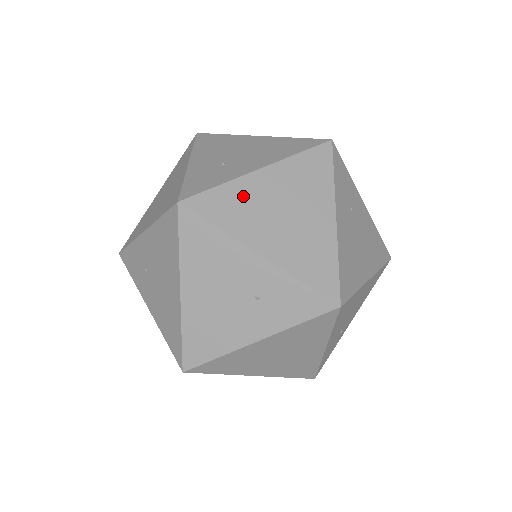
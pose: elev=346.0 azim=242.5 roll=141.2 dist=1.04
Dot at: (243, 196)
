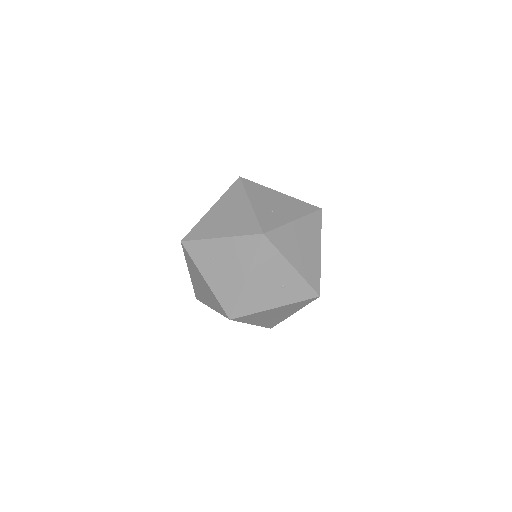
Dot at: occluded
